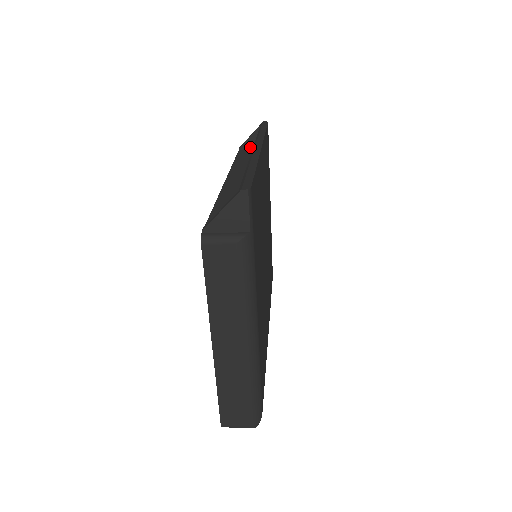
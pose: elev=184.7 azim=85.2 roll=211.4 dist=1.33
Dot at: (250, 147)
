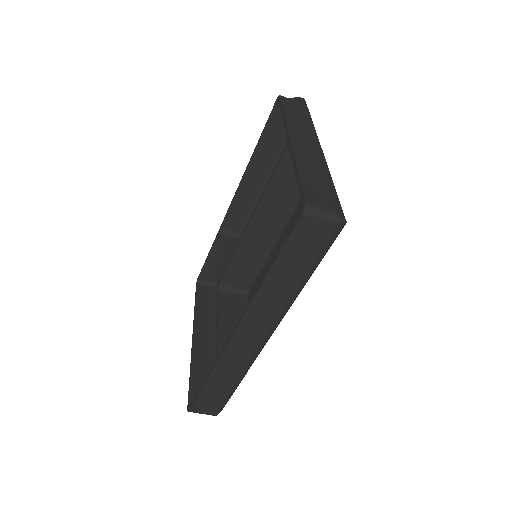
Dot at: occluded
